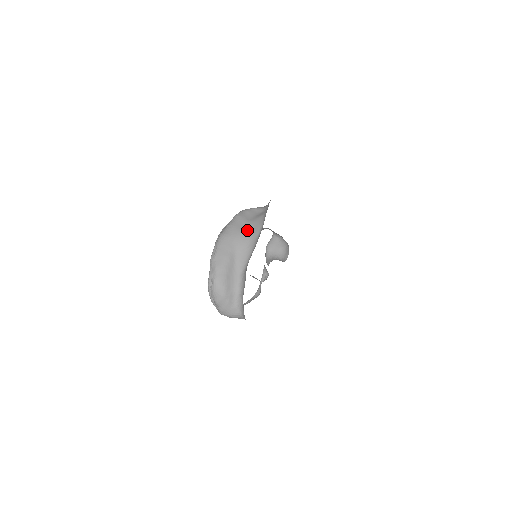
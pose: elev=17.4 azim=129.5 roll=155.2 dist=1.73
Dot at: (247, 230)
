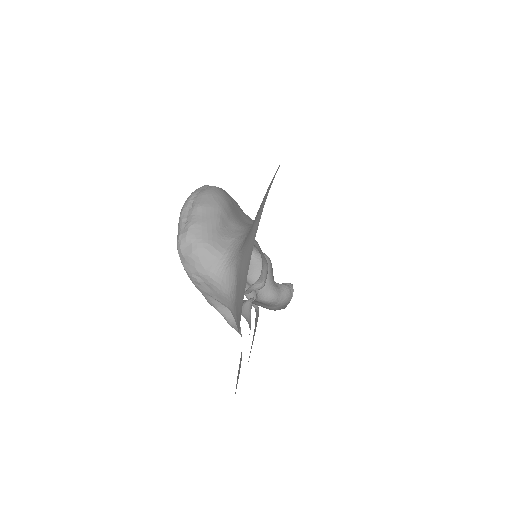
Dot at: occluded
